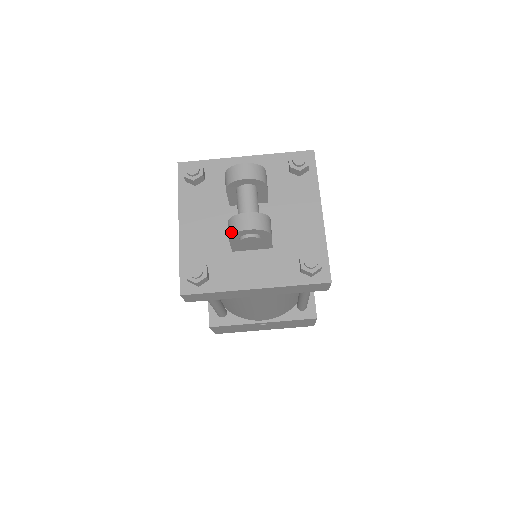
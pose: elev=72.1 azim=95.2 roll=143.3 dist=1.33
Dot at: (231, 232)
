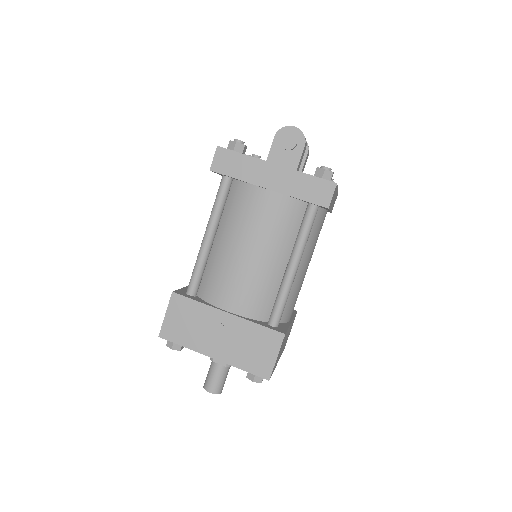
Dot at: (280, 129)
